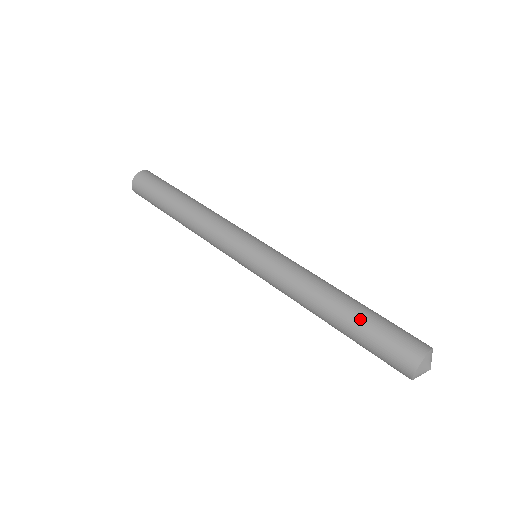
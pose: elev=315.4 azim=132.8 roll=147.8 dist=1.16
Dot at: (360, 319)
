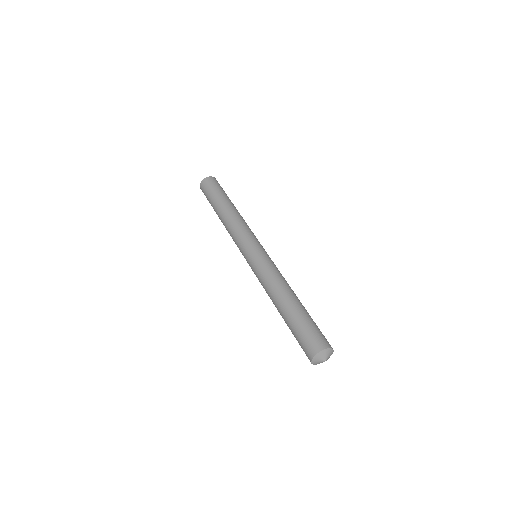
Dot at: (305, 312)
